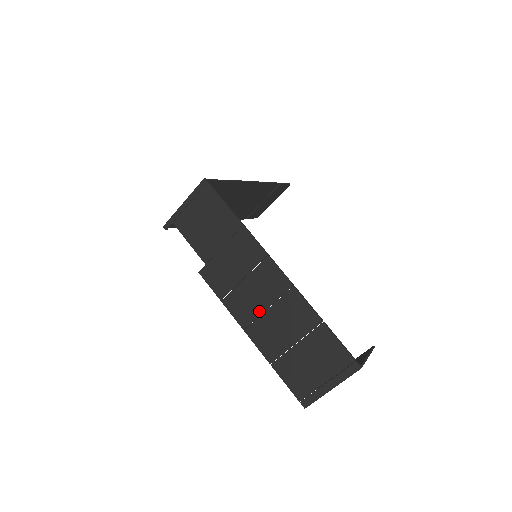
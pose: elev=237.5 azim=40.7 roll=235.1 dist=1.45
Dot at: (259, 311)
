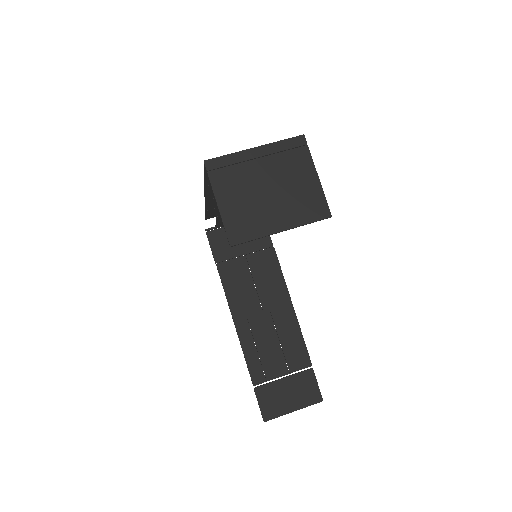
Dot at: occluded
